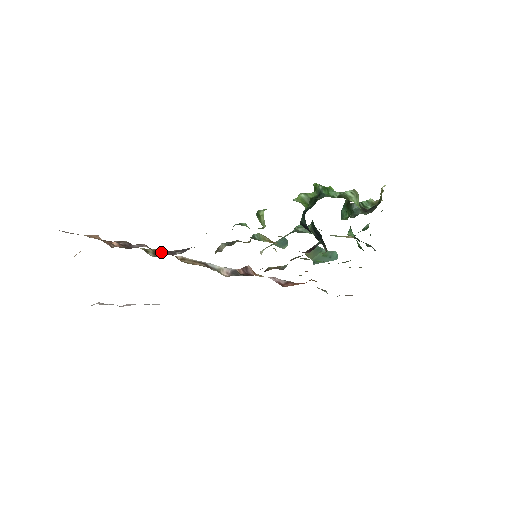
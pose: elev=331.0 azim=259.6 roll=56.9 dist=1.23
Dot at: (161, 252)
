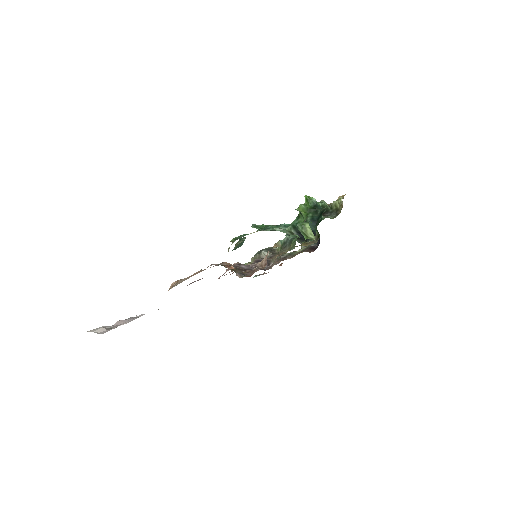
Dot at: occluded
